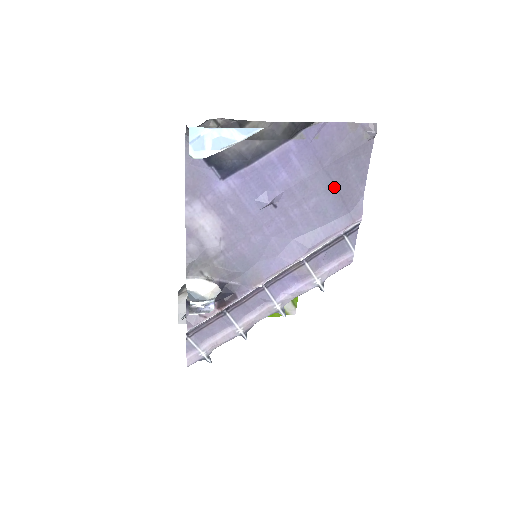
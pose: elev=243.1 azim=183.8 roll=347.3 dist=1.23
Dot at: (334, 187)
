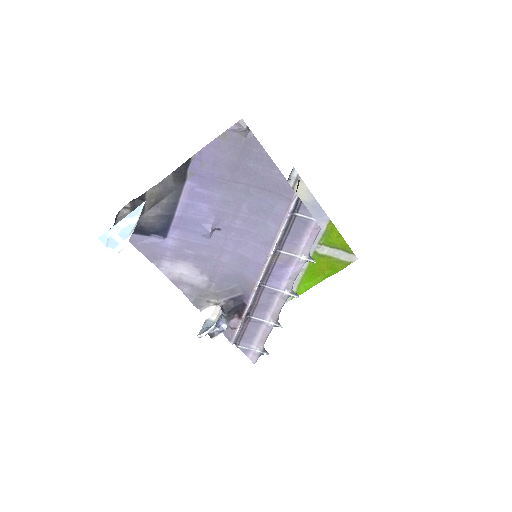
Dot at: (251, 187)
